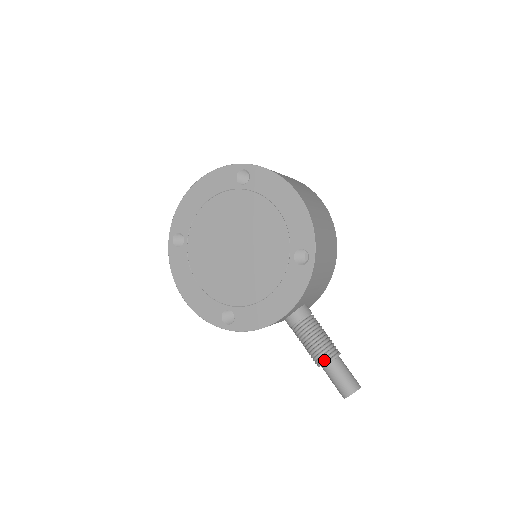
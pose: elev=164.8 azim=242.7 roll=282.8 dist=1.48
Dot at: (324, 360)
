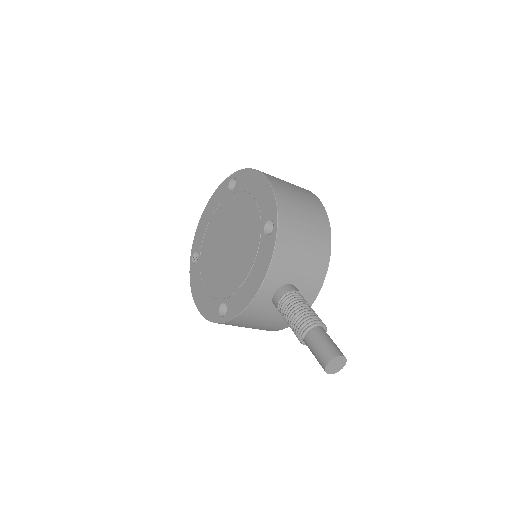
Dot at: (301, 330)
